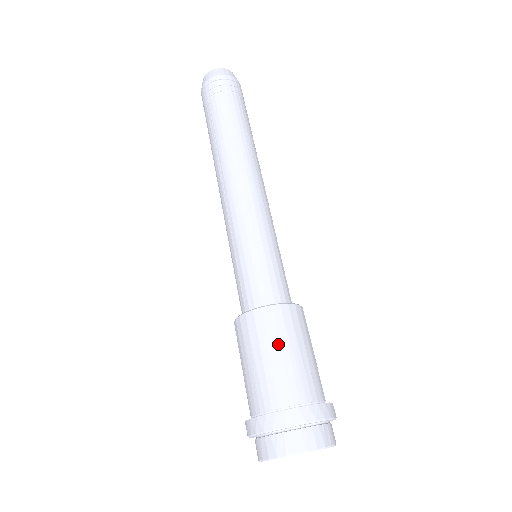
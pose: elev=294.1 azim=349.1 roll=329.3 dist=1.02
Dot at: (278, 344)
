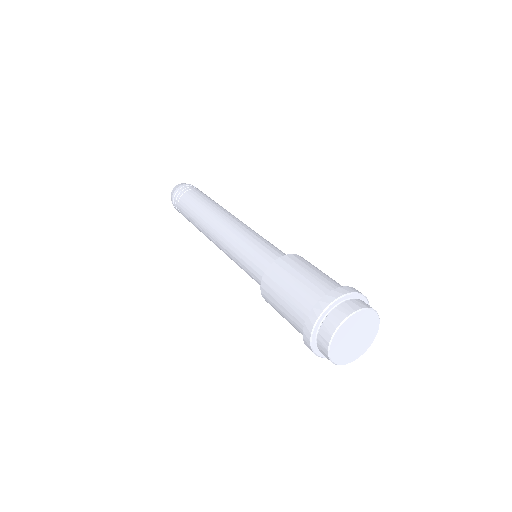
Dot at: (309, 267)
